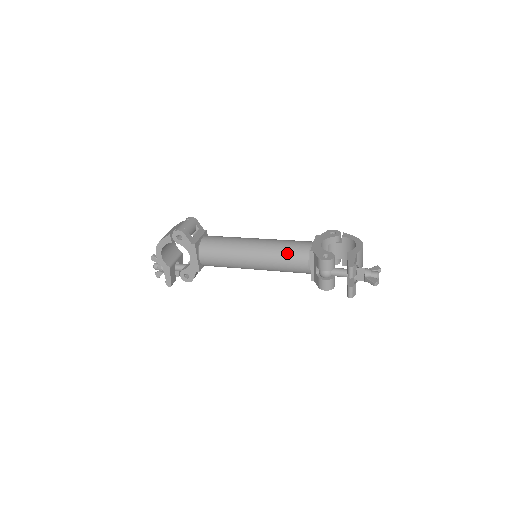
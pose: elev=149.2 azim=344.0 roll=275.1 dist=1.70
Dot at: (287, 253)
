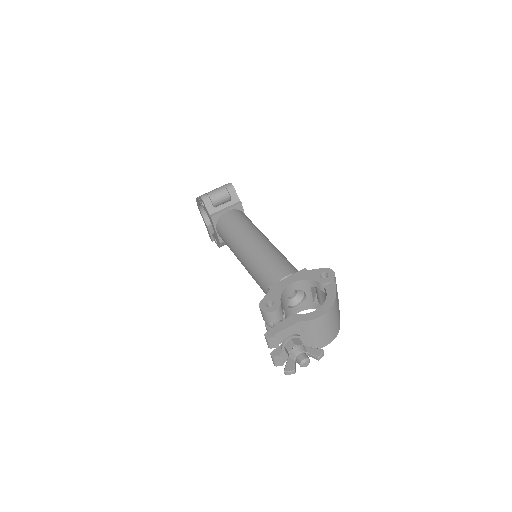
Dot at: (260, 274)
